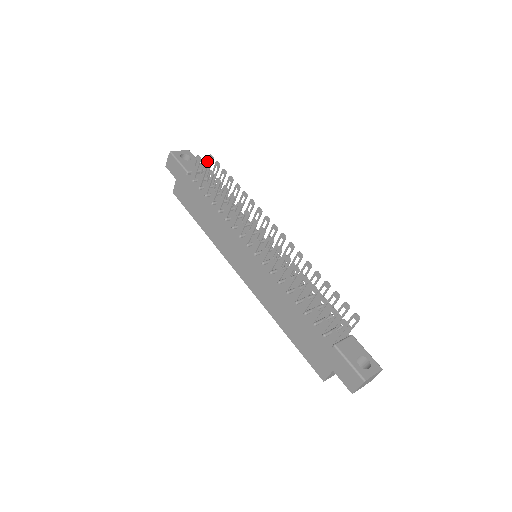
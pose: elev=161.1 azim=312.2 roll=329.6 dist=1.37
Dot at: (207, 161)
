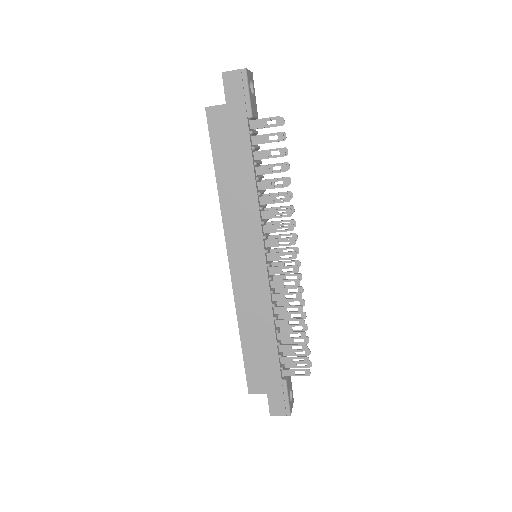
Dot at: occluded
